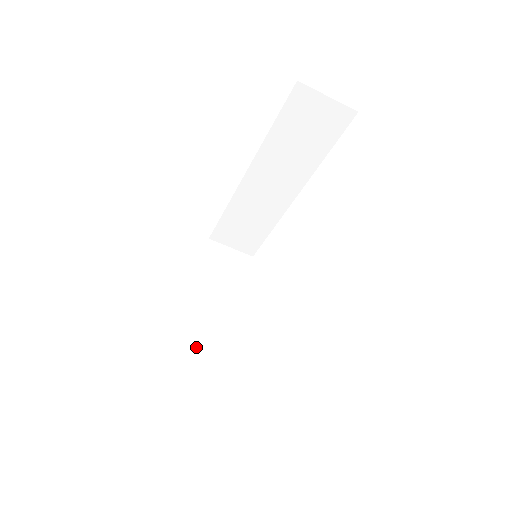
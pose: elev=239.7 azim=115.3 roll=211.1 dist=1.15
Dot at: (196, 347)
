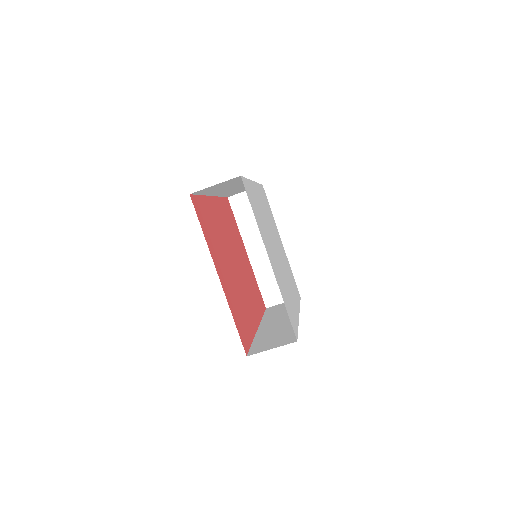
Dot at: (268, 276)
